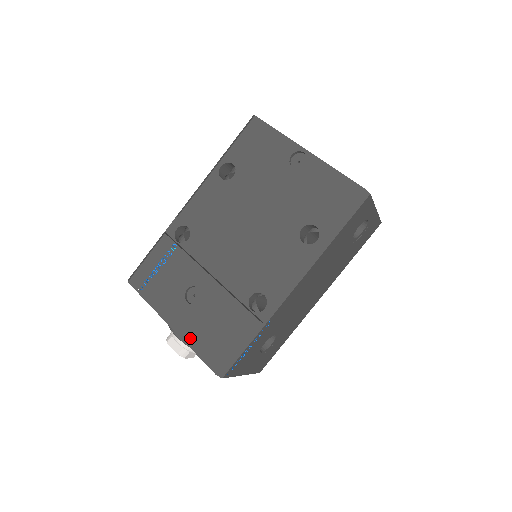
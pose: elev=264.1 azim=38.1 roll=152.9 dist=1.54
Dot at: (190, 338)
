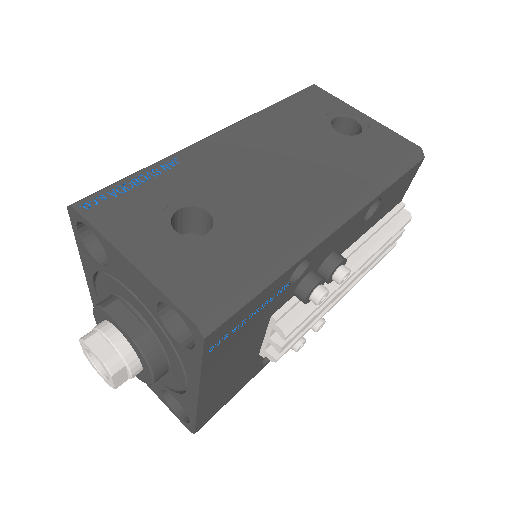
Dot at: occluded
